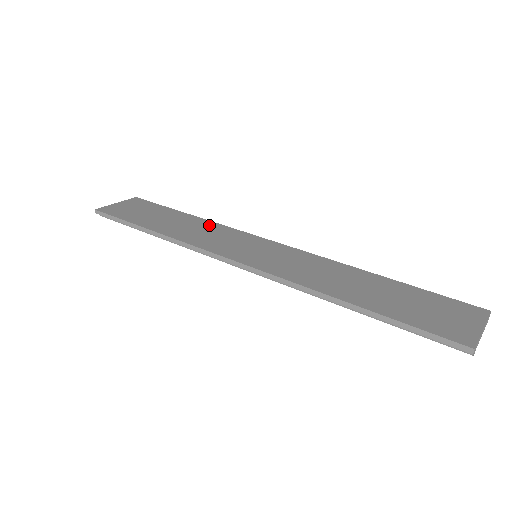
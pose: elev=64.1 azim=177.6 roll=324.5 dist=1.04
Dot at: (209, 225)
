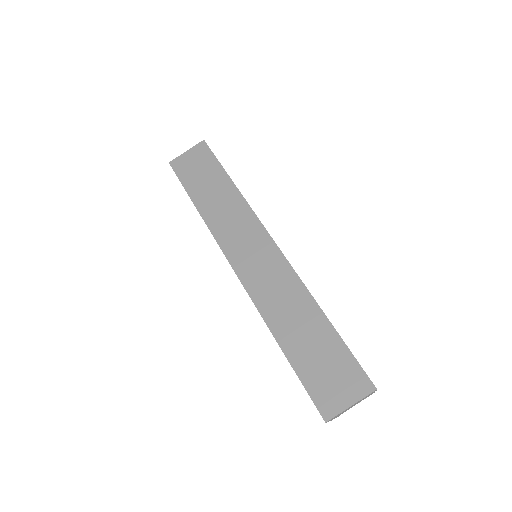
Dot at: (238, 204)
